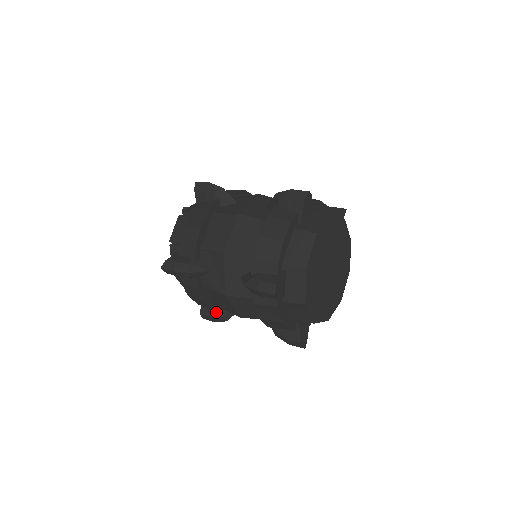
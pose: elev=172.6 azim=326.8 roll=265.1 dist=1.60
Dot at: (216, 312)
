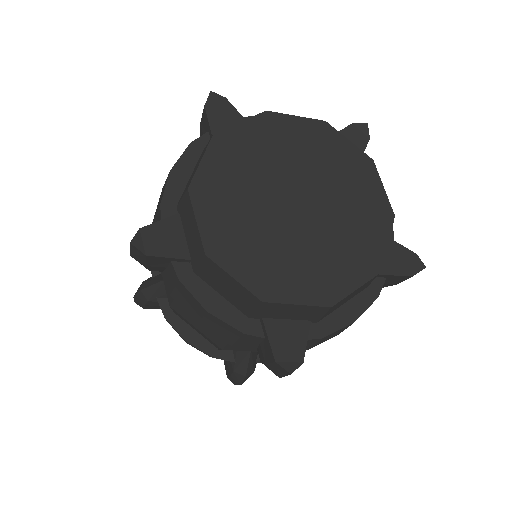
Dot at: (217, 358)
